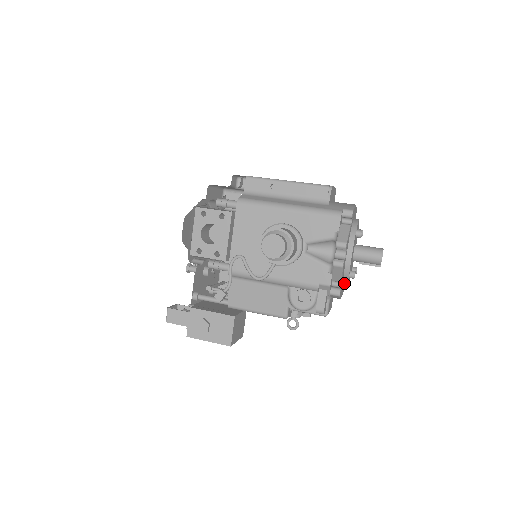
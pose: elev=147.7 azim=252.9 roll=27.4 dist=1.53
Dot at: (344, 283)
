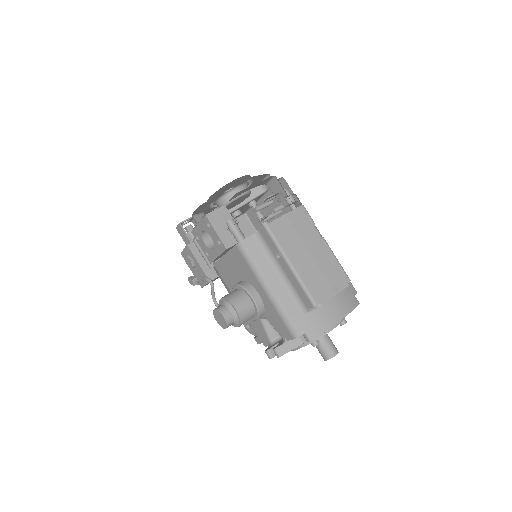
Dot at: occluded
